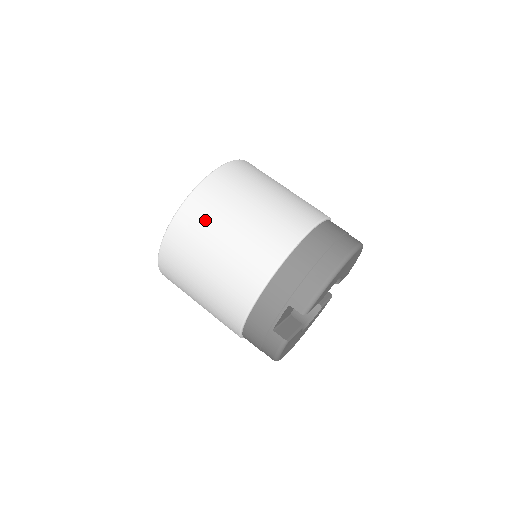
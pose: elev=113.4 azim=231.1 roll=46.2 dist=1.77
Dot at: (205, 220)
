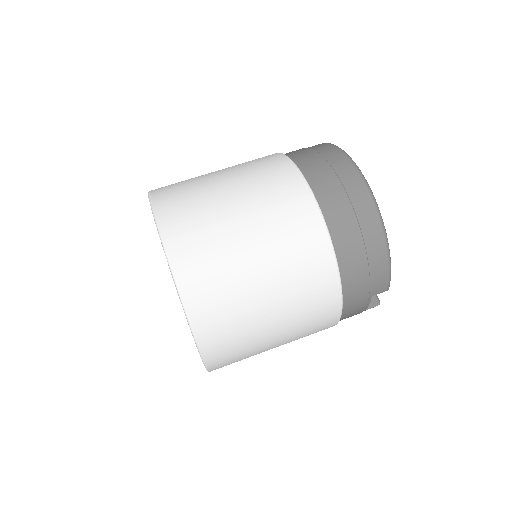
Dot at: (237, 335)
